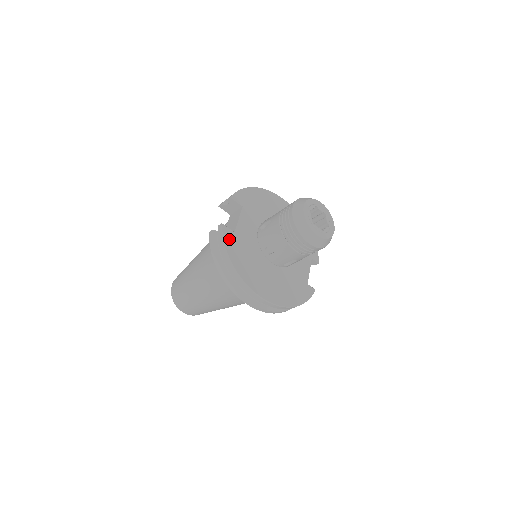
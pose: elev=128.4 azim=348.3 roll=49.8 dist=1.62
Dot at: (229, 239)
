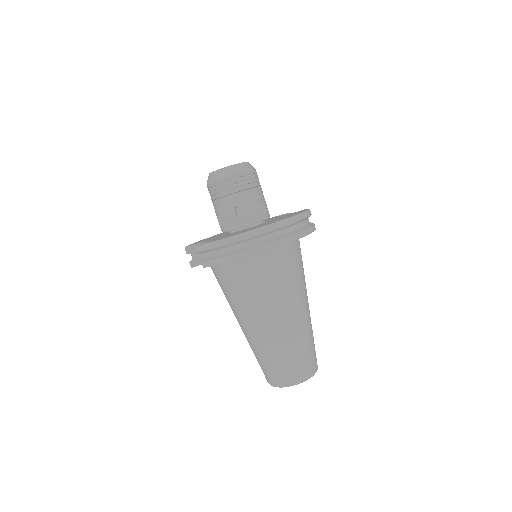
Dot at: occluded
